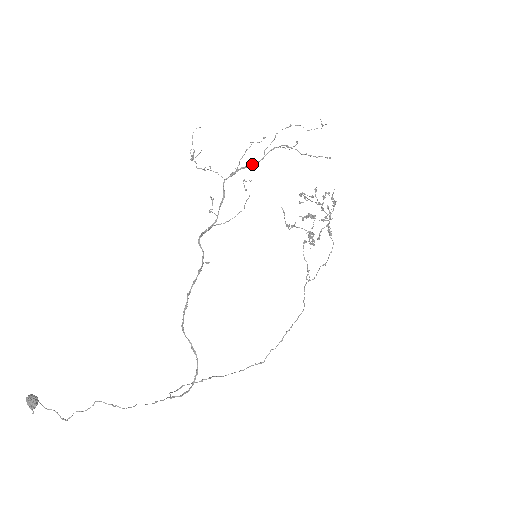
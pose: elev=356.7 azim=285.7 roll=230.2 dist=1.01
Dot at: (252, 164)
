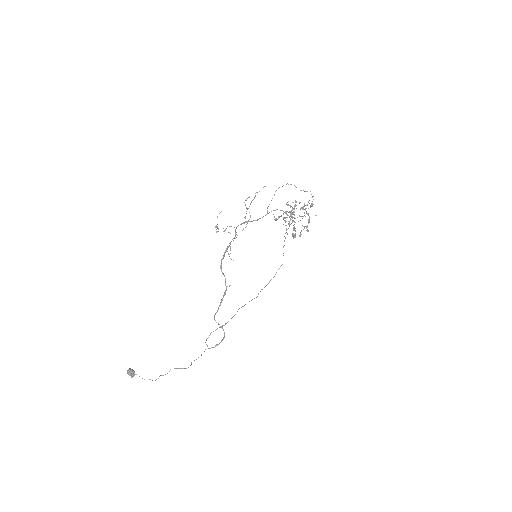
Dot at: (258, 219)
